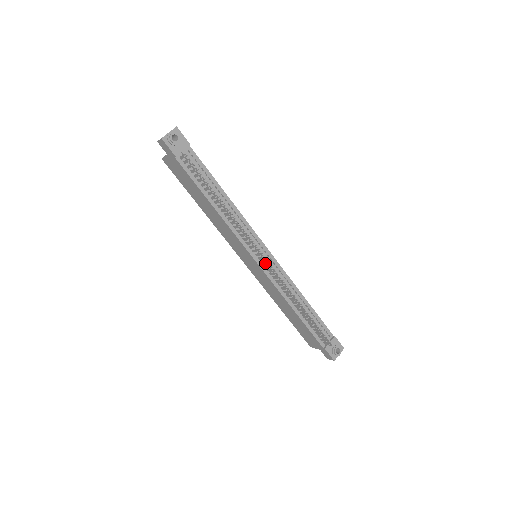
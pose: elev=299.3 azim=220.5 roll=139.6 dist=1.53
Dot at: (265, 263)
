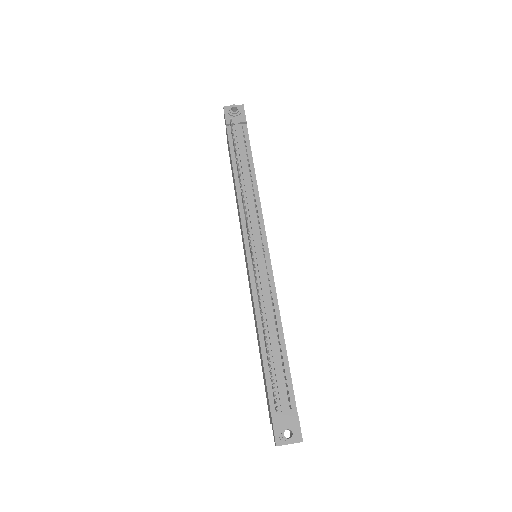
Dot at: (251, 254)
